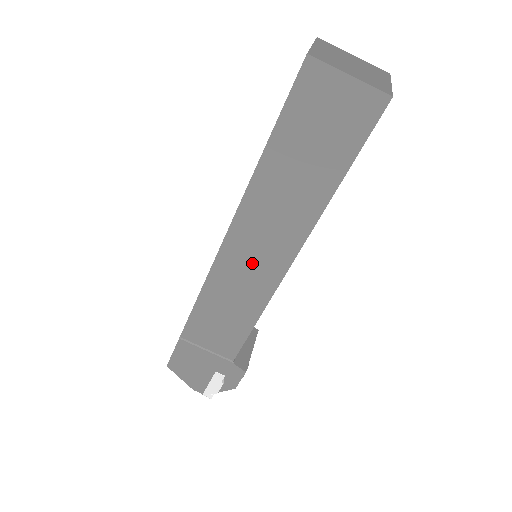
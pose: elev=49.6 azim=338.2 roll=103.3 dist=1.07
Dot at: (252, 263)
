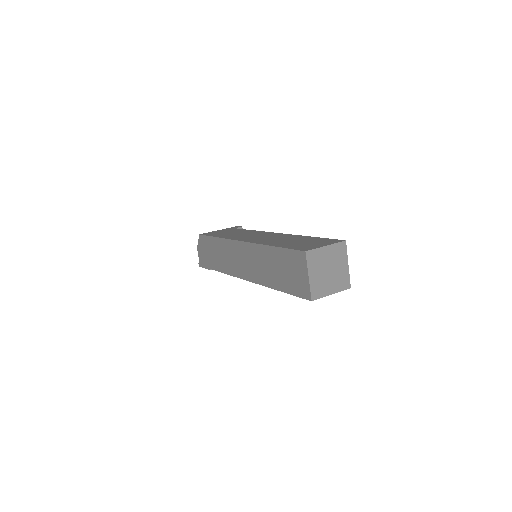
Dot at: occluded
